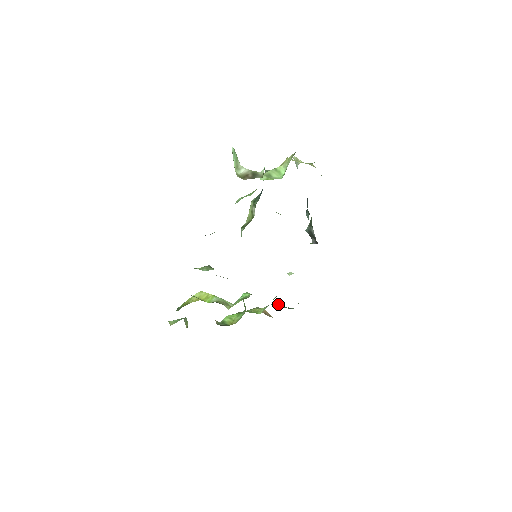
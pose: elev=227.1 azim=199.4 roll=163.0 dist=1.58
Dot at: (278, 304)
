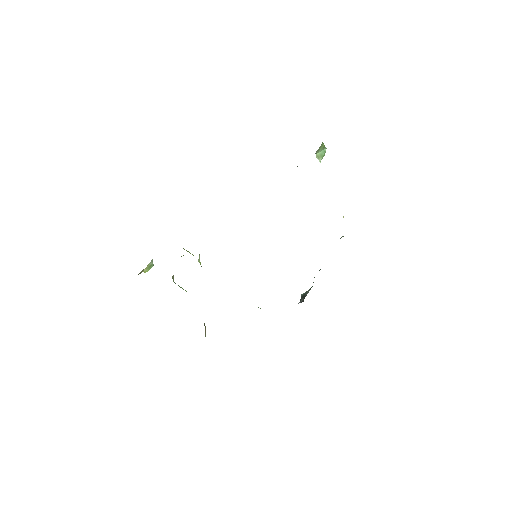
Dot at: occluded
